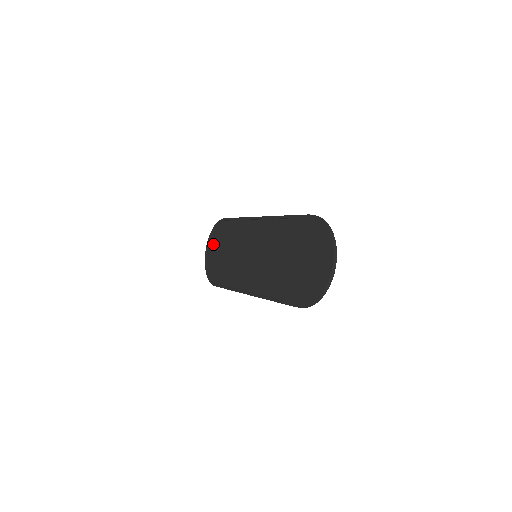
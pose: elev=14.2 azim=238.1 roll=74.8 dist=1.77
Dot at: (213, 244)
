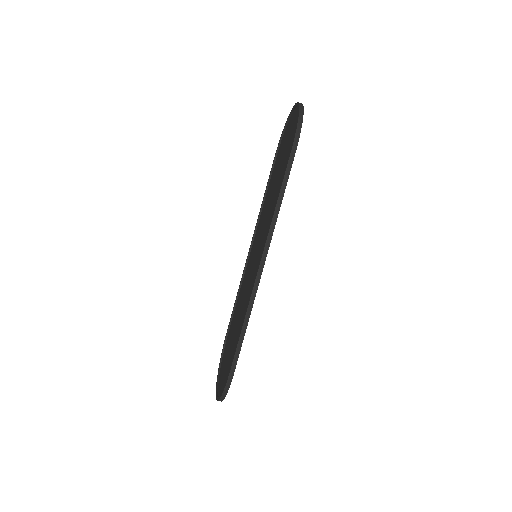
Dot at: (222, 371)
